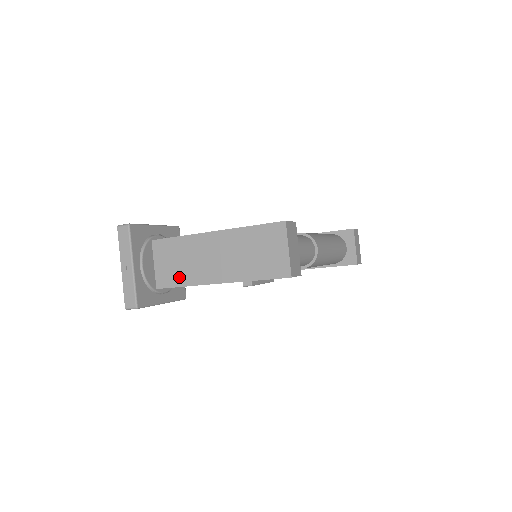
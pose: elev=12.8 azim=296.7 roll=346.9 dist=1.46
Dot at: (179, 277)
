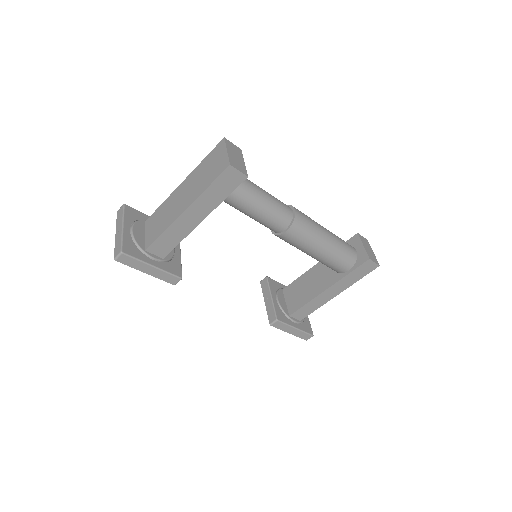
Dot at: (160, 229)
